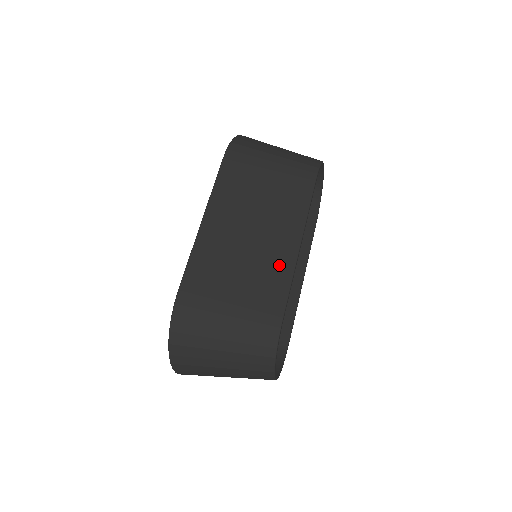
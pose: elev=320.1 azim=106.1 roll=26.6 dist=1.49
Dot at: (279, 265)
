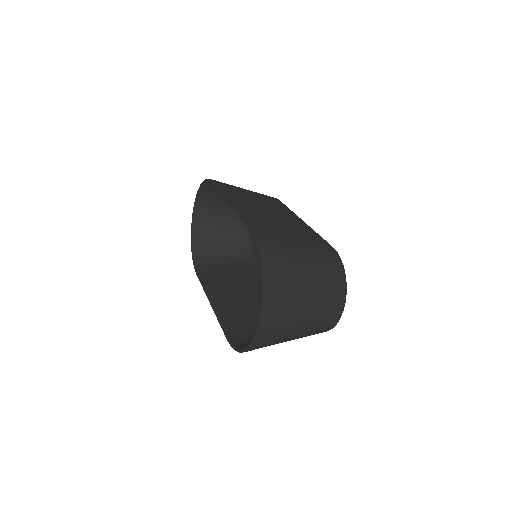
Dot at: (302, 226)
